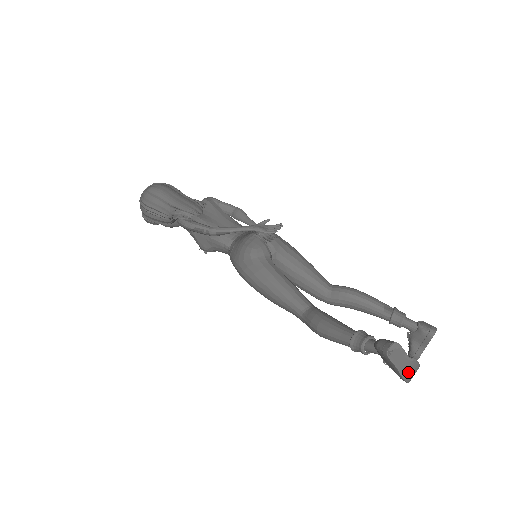
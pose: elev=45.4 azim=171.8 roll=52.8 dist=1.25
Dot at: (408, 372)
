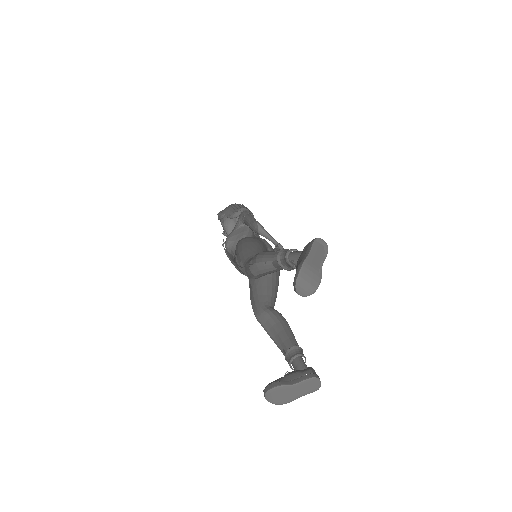
Dot at: (309, 270)
